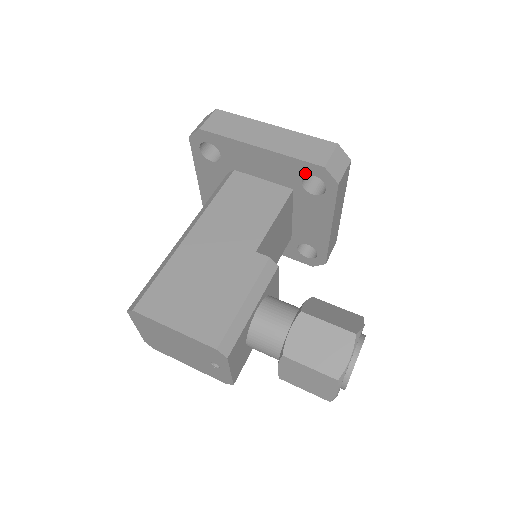
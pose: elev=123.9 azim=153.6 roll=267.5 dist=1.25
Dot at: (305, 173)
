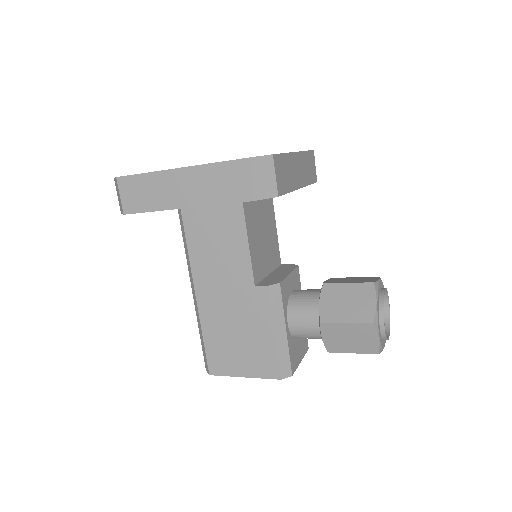
Dot at: occluded
